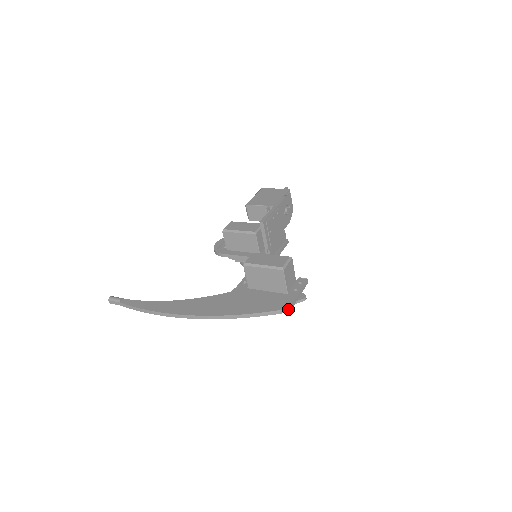
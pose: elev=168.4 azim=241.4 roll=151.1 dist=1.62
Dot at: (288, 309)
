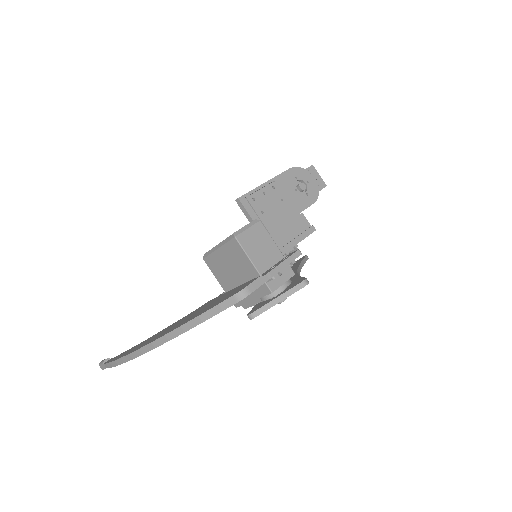
Dot at: (242, 293)
